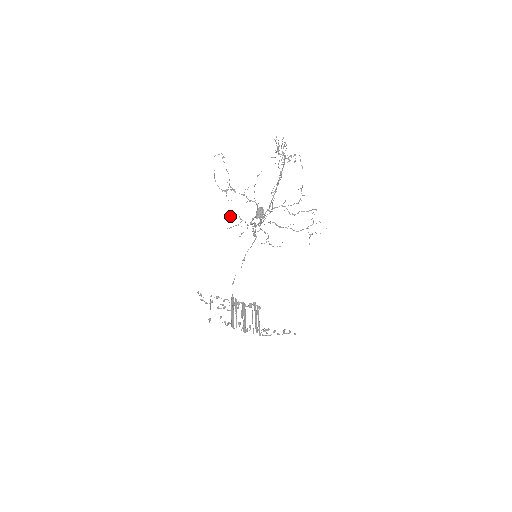
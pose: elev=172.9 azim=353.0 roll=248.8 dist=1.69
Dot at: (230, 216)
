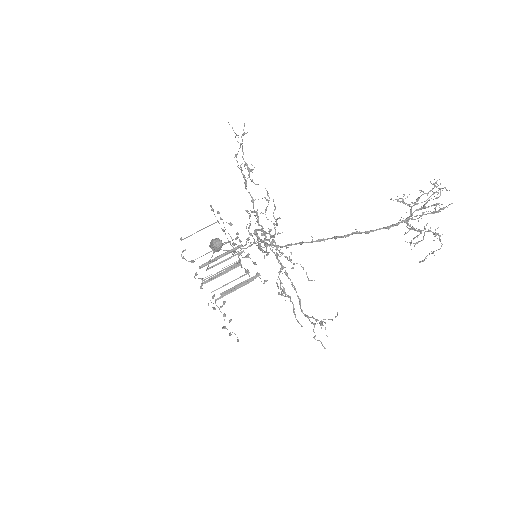
Dot at: occluded
